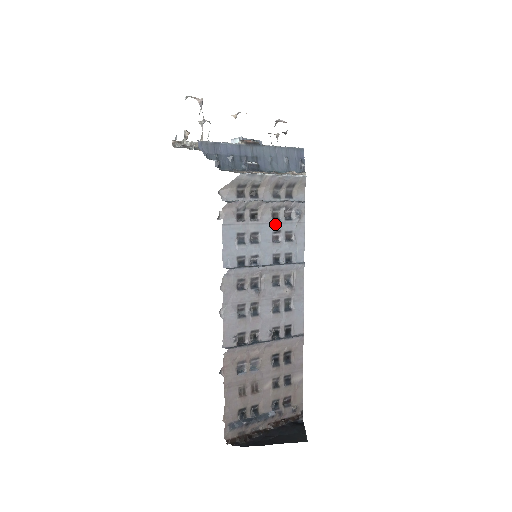
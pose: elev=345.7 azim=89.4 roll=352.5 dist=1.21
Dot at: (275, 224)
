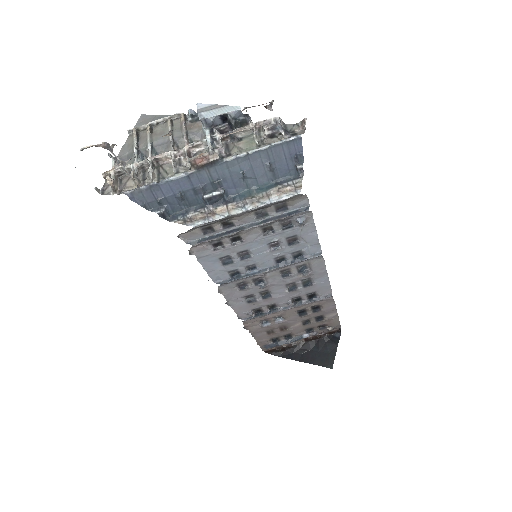
Dot at: (268, 237)
